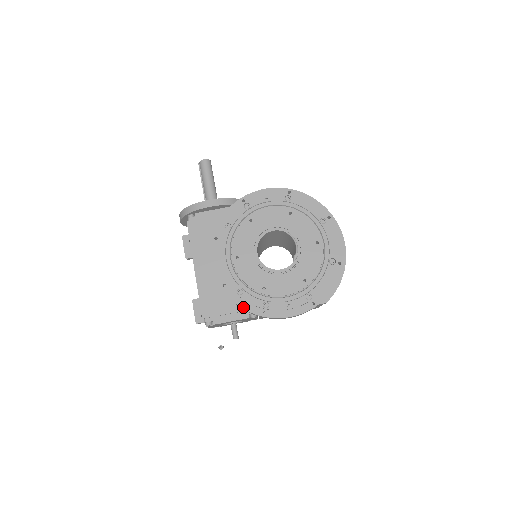
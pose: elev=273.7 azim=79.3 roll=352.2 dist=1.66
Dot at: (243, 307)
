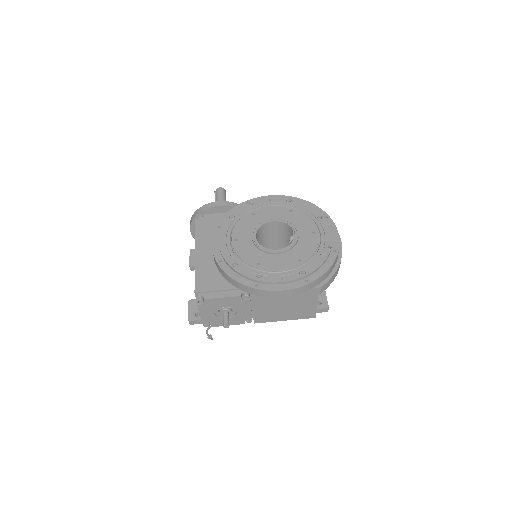
Dot at: (236, 279)
